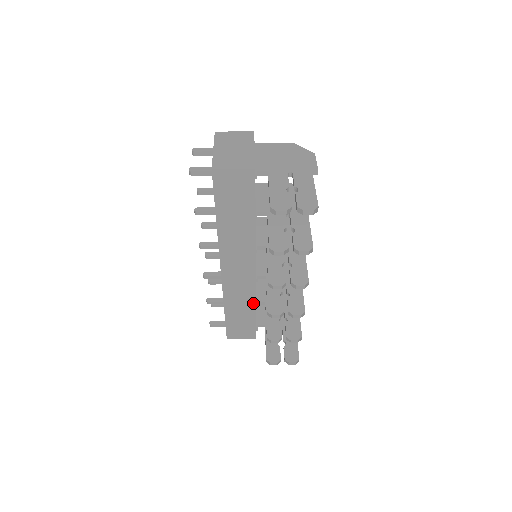
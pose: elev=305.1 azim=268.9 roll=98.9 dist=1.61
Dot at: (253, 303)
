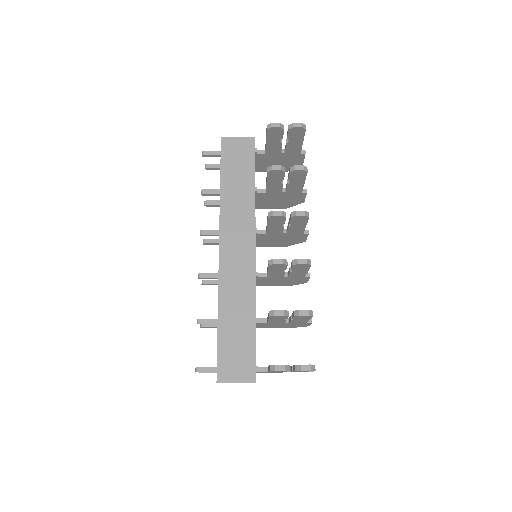
Dot at: (252, 306)
